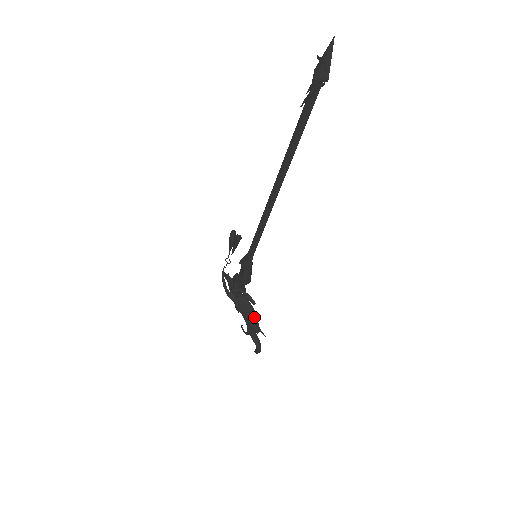
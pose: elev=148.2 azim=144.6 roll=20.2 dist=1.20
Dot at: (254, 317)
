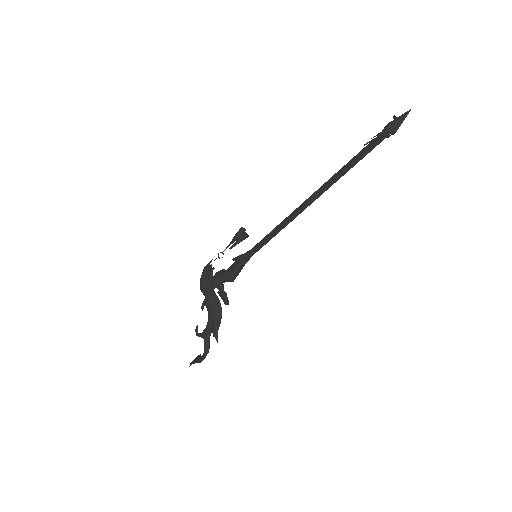
Dot at: (218, 319)
